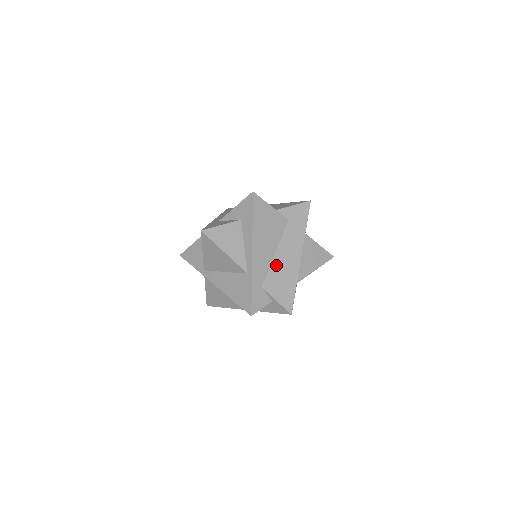
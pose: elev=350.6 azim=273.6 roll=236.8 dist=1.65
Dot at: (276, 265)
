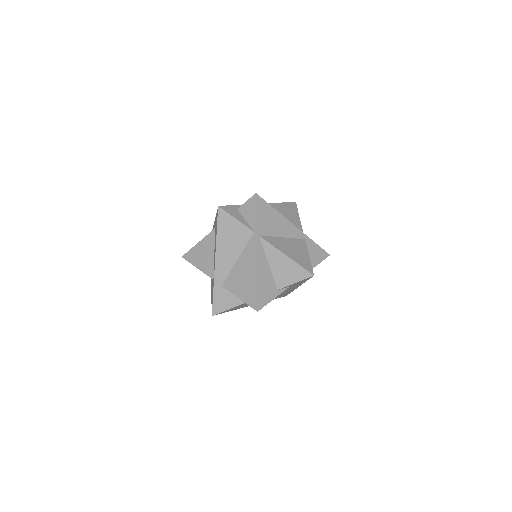
Dot at: occluded
